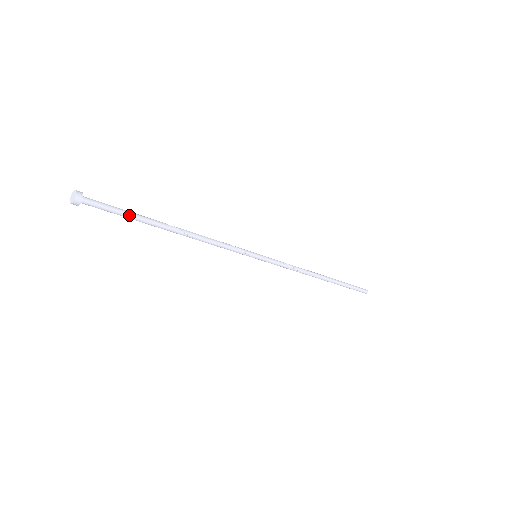
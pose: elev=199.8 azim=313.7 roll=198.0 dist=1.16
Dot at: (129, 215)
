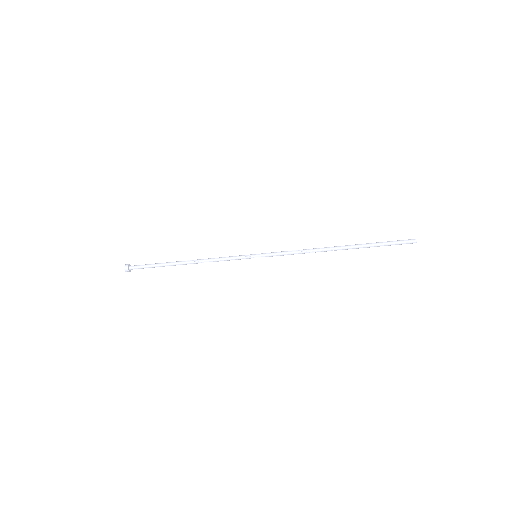
Dot at: (155, 264)
